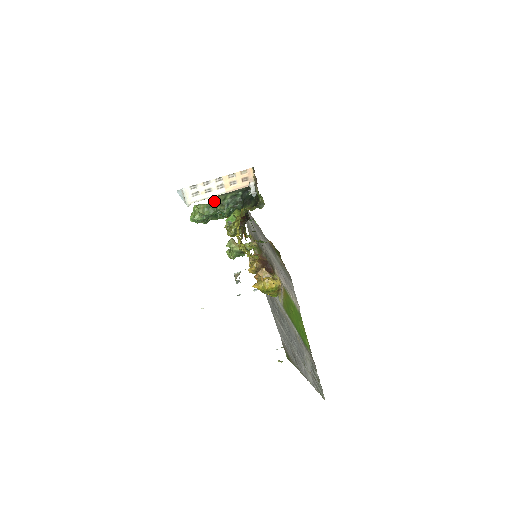
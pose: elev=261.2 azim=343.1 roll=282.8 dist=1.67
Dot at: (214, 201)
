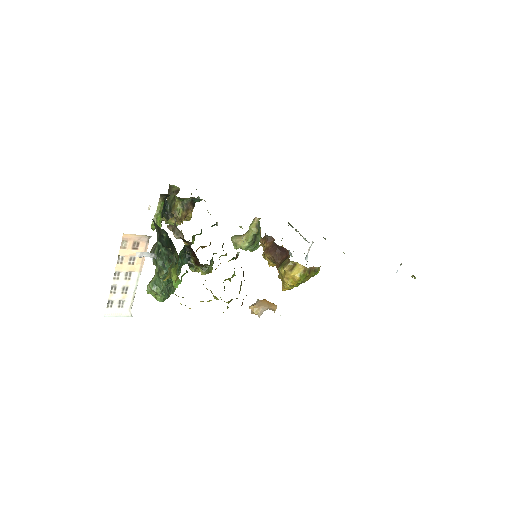
Dot at: occluded
